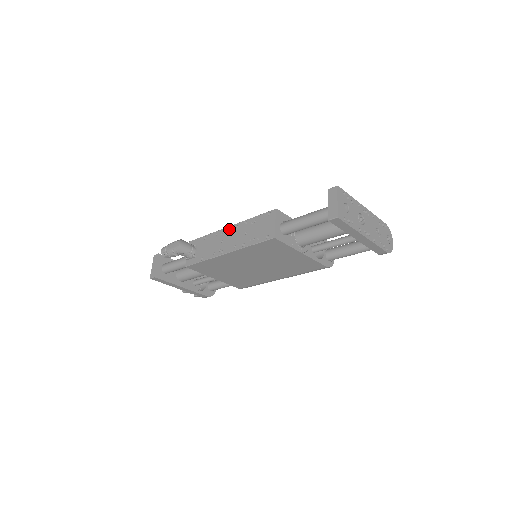
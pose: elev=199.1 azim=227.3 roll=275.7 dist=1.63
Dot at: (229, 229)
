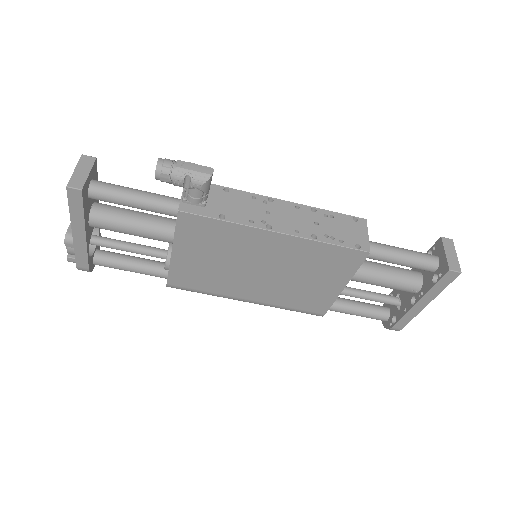
Dot at: (282, 203)
